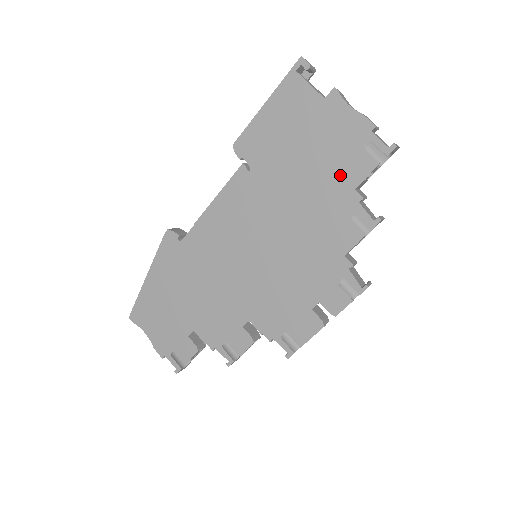
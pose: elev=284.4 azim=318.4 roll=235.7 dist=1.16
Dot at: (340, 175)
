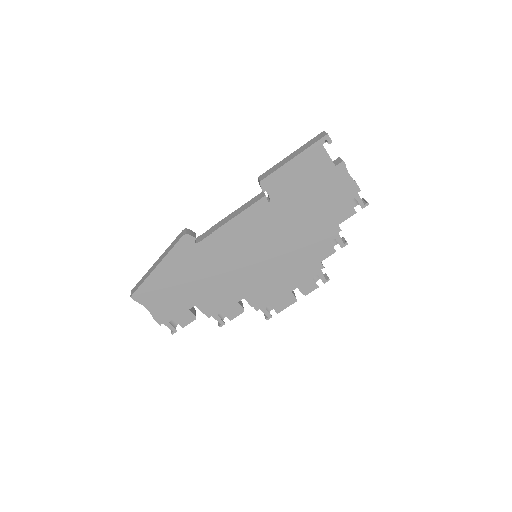
Dot at: (332, 215)
